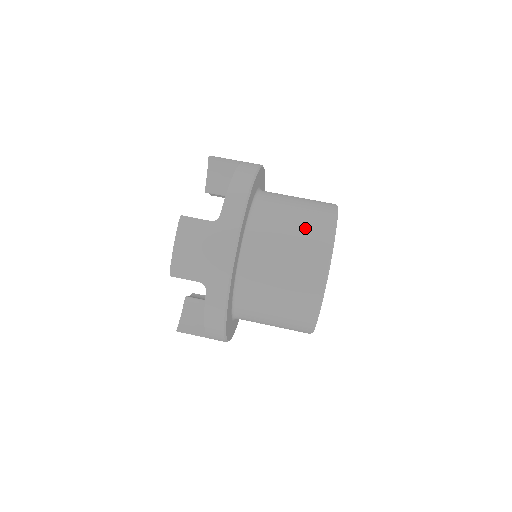
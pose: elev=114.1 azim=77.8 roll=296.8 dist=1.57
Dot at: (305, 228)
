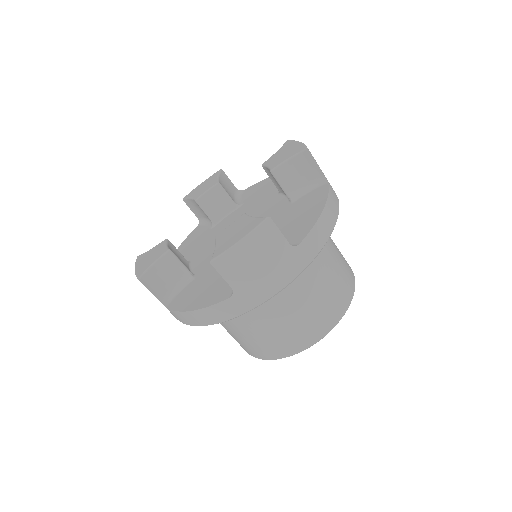
Dot at: (334, 290)
